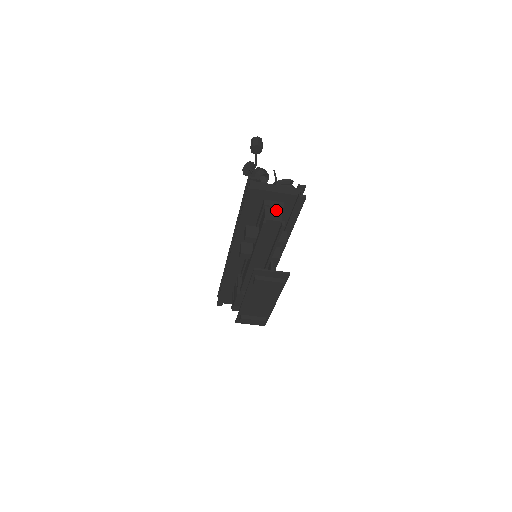
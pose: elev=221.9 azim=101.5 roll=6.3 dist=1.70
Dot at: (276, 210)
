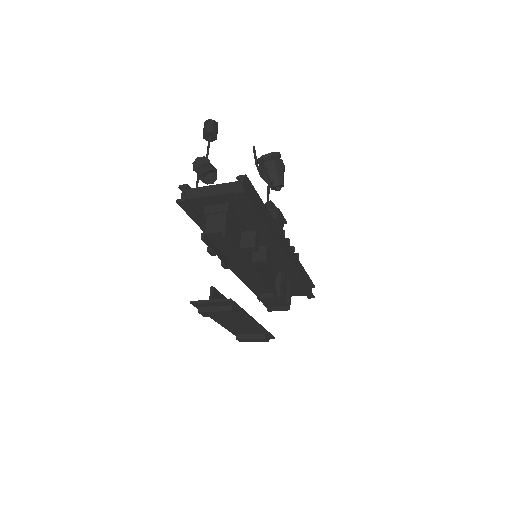
Dot at: (219, 216)
